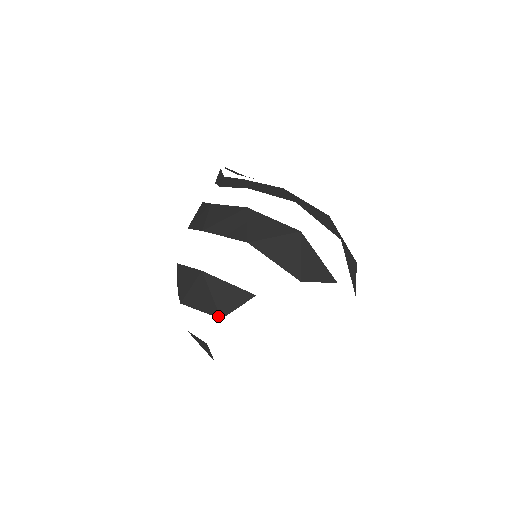
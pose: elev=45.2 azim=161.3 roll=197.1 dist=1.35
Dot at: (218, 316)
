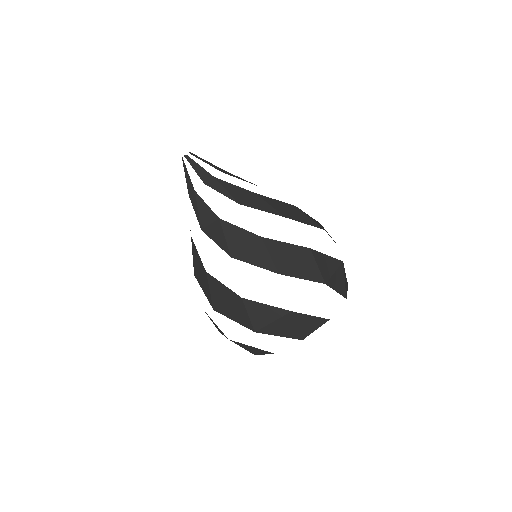
Dot at: (300, 339)
